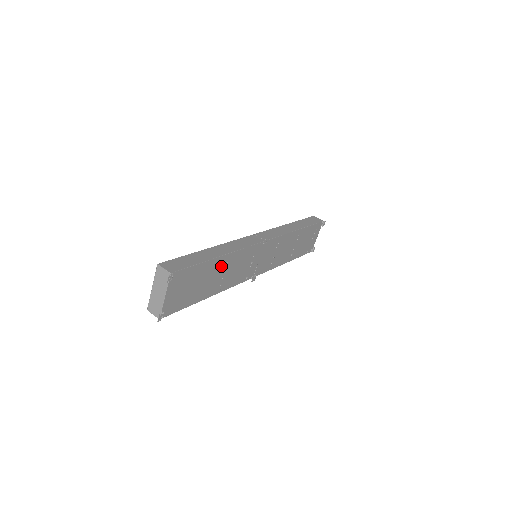
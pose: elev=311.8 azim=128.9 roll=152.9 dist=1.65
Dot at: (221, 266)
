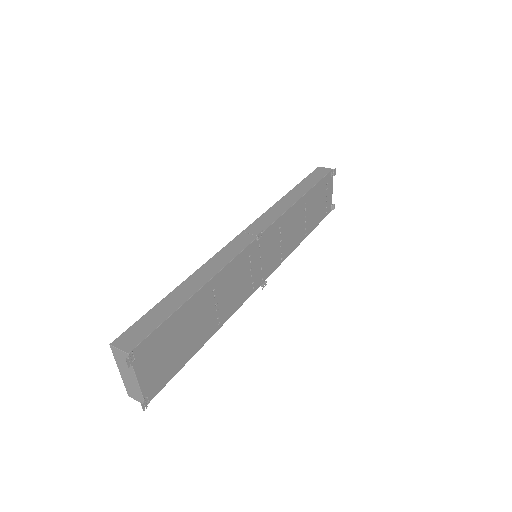
Dot at: (206, 299)
